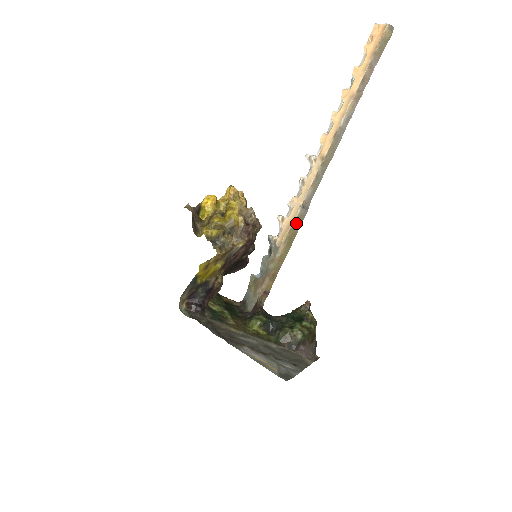
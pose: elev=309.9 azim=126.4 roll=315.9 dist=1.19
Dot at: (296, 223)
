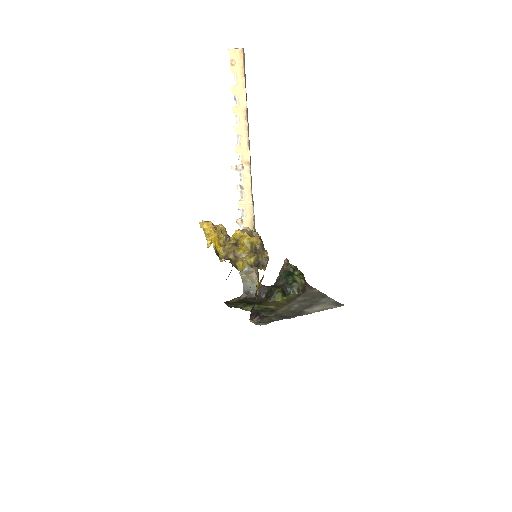
Dot at: (254, 217)
